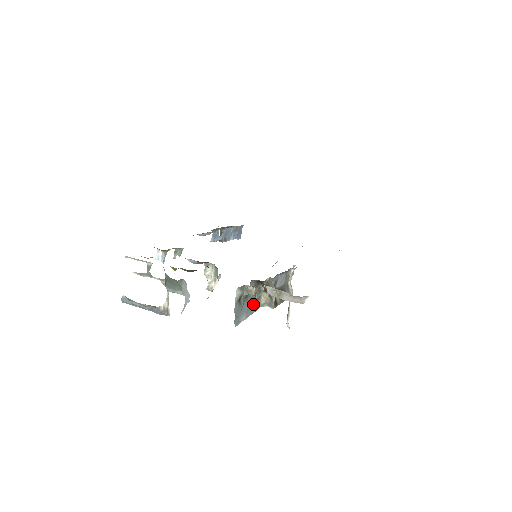
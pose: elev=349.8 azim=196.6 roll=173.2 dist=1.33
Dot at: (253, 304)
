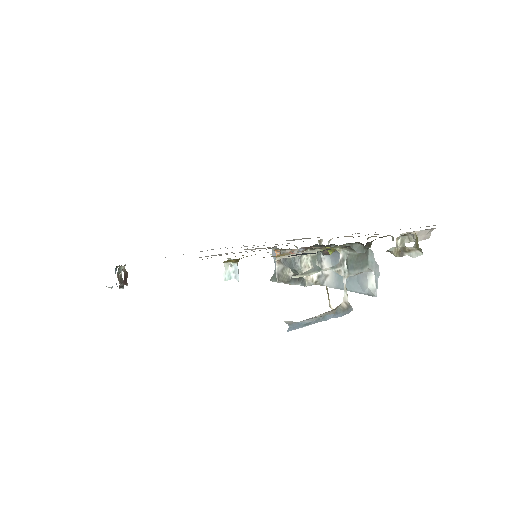
Dot at: occluded
